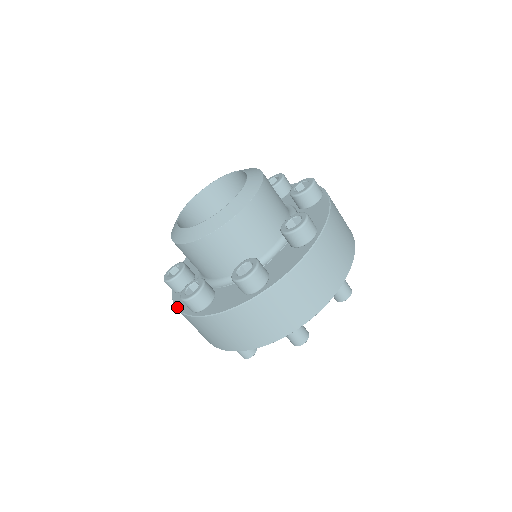
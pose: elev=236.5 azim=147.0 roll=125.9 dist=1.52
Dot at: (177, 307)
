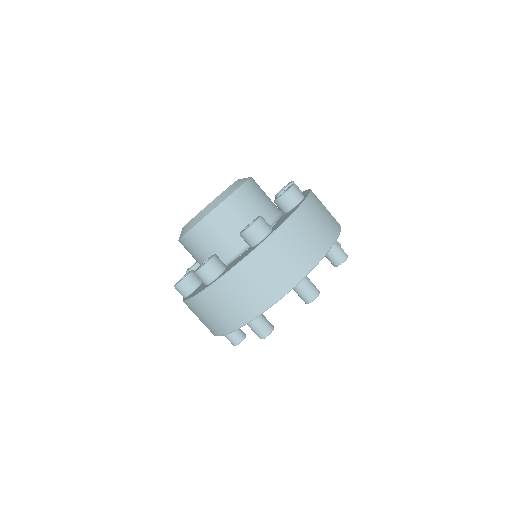
Dot at: (237, 263)
